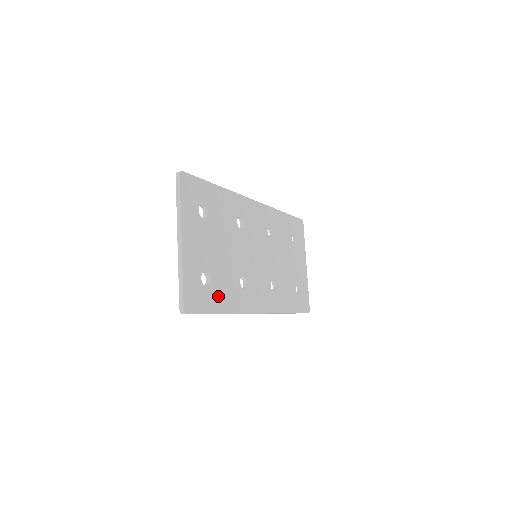
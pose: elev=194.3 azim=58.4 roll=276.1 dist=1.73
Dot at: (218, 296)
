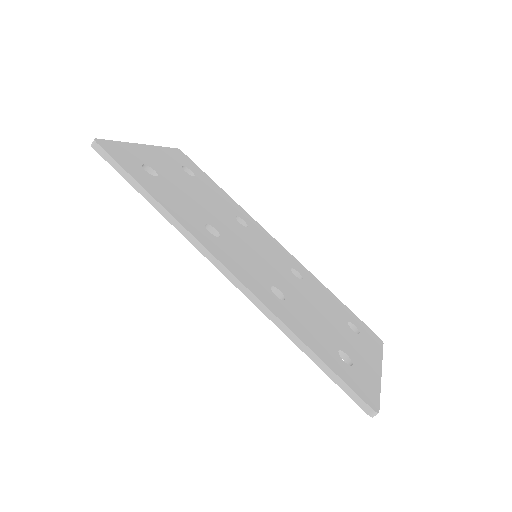
Dot at: (157, 188)
